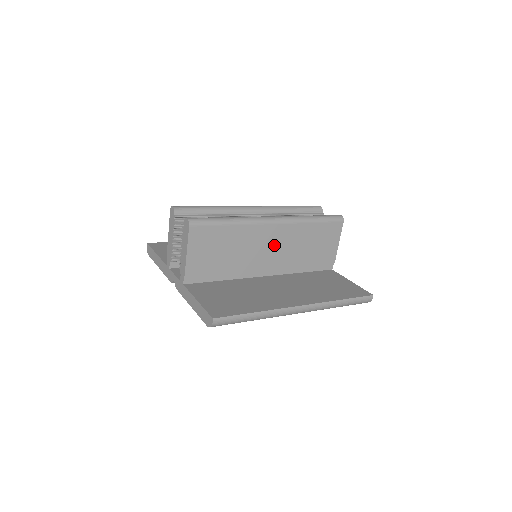
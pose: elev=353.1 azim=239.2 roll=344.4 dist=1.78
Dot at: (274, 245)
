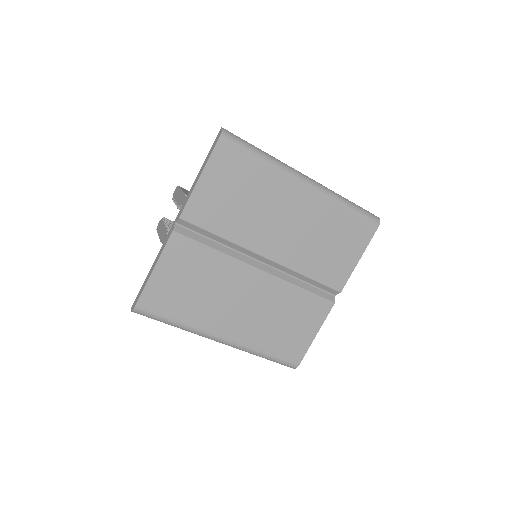
Dot at: occluded
